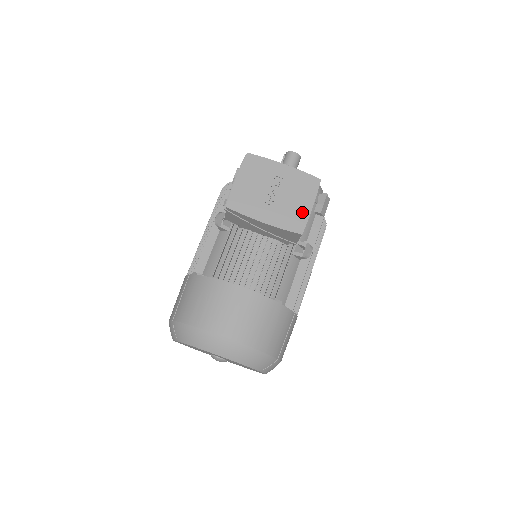
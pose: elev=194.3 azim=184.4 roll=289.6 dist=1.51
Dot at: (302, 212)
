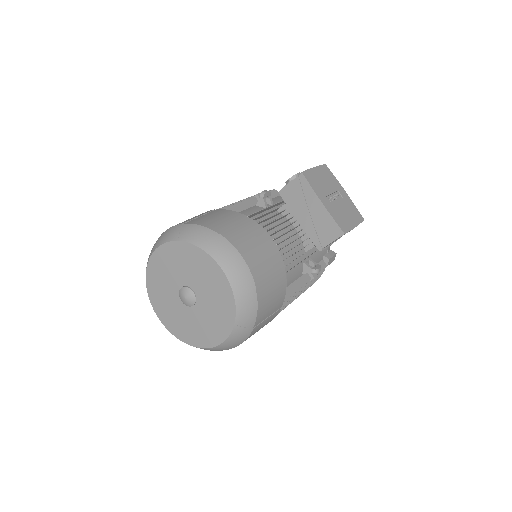
Dot at: (348, 223)
